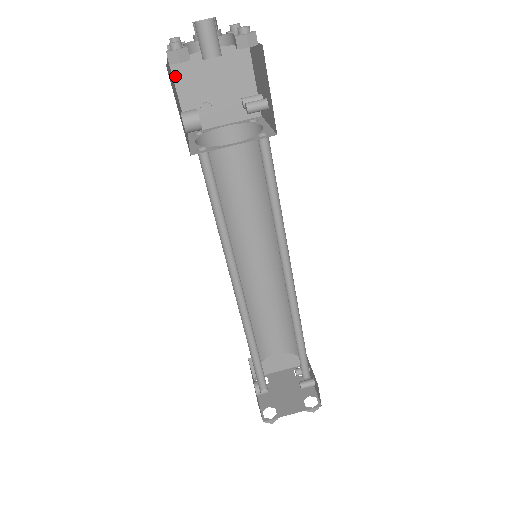
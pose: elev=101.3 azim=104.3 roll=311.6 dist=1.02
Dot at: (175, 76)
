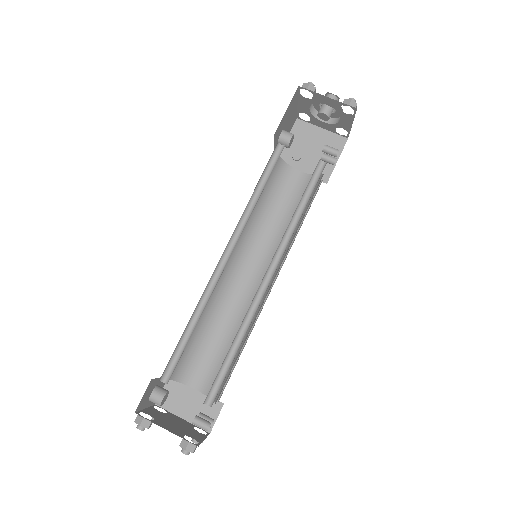
Dot at: (293, 129)
